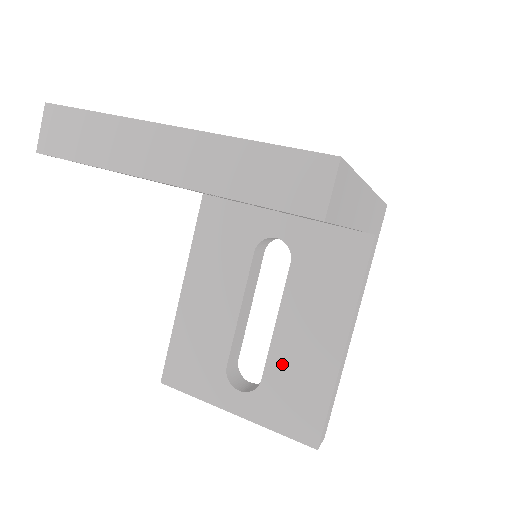
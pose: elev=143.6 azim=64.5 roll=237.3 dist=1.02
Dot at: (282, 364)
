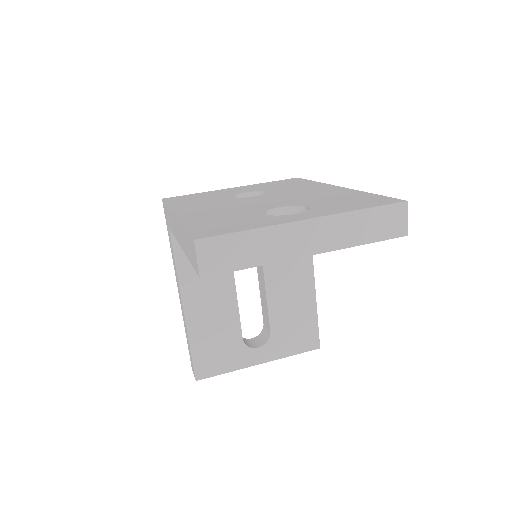
Dot at: (280, 313)
